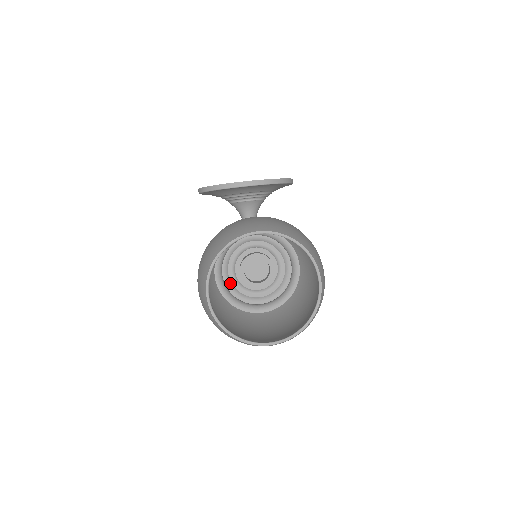
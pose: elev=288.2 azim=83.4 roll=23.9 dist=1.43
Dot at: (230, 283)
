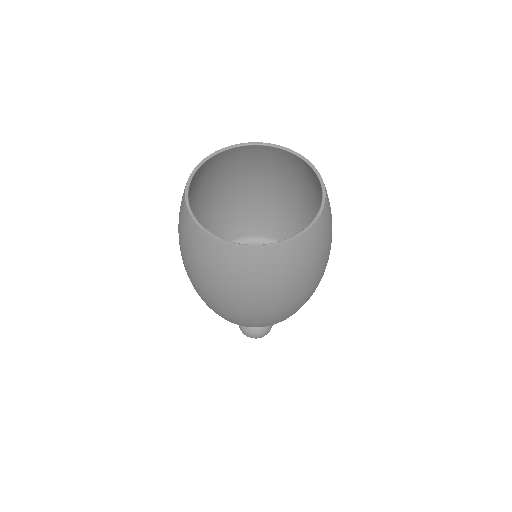
Dot at: occluded
